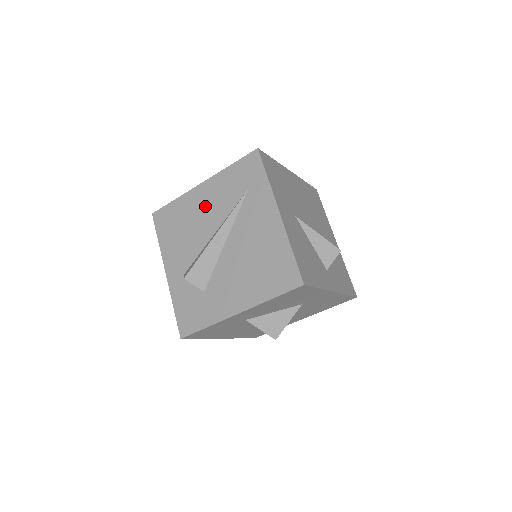
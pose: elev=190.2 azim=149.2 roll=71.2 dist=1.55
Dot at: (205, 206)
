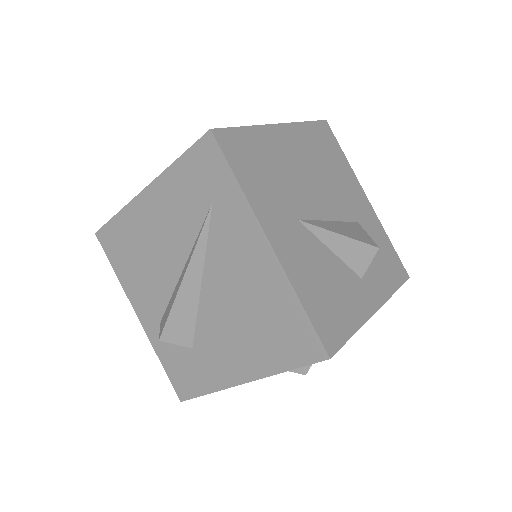
Dot at: (159, 226)
